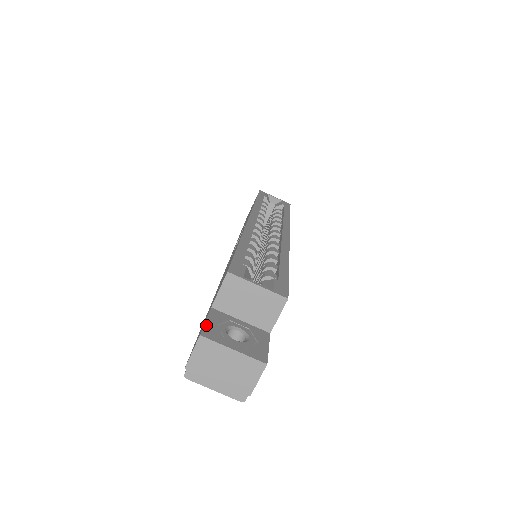
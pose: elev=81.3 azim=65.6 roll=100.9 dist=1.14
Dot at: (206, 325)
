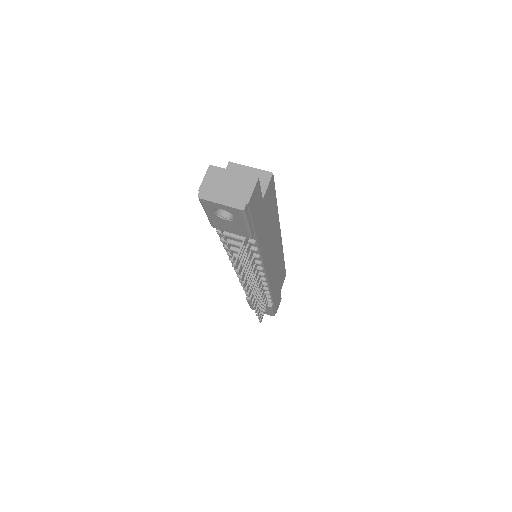
Dot at: occluded
